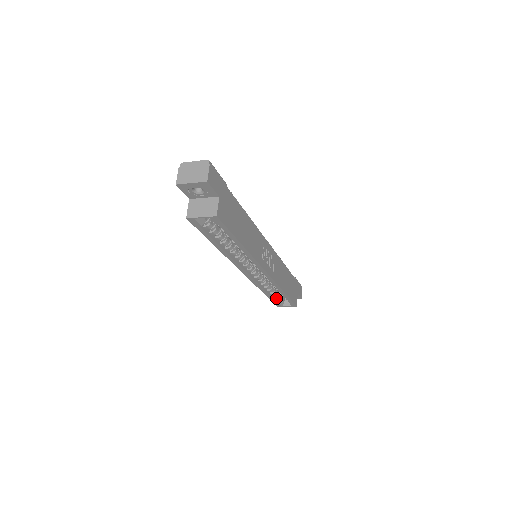
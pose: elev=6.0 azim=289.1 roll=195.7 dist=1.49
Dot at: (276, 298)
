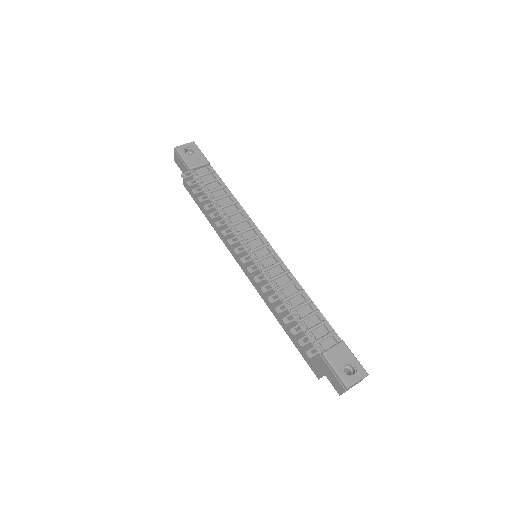
Dot at: occluded
